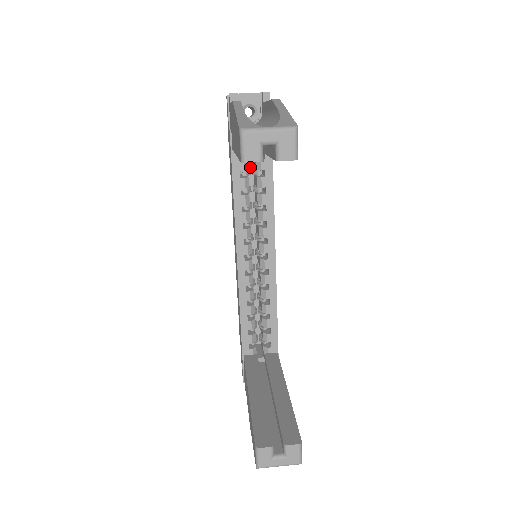
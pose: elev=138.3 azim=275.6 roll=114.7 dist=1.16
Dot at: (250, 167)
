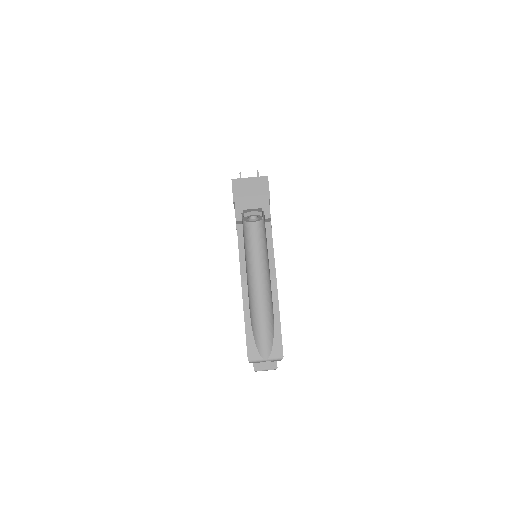
Dot at: occluded
